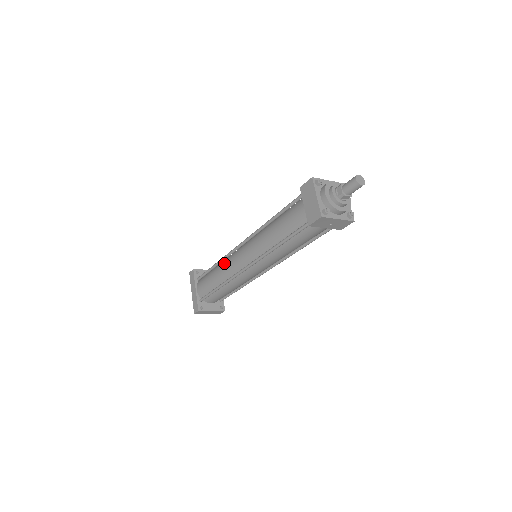
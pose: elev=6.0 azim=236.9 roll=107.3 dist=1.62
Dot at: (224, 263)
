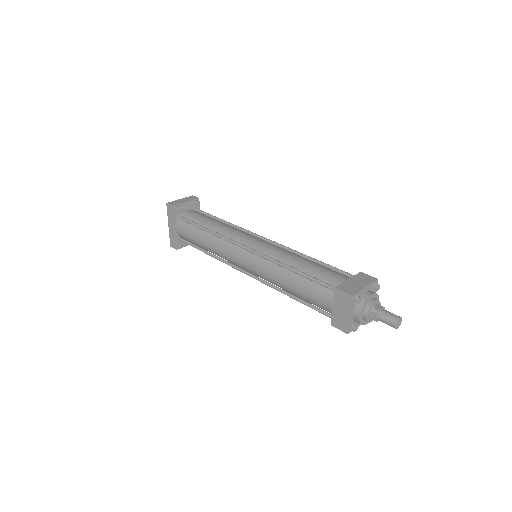
Dot at: (218, 243)
